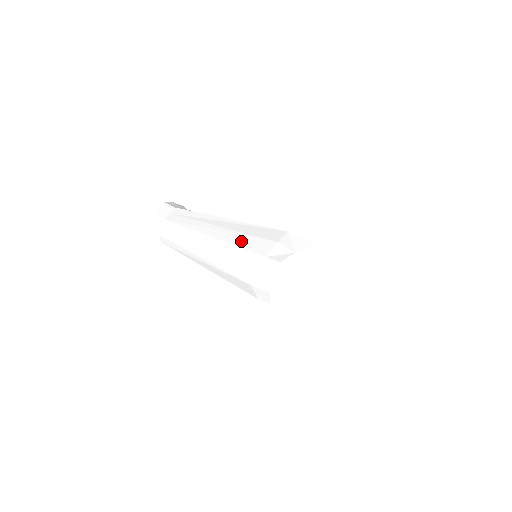
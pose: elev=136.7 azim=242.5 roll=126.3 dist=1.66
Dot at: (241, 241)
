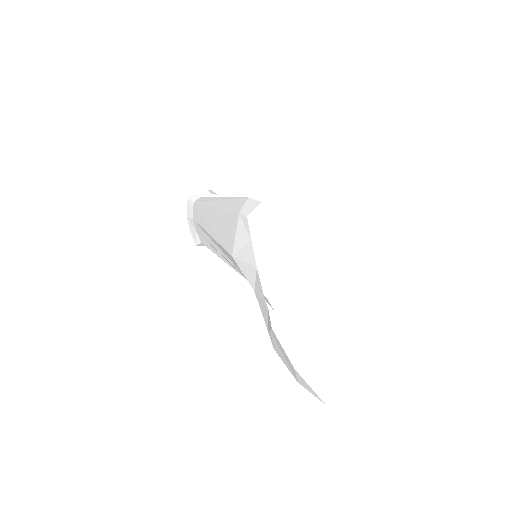
Dot at: occluded
